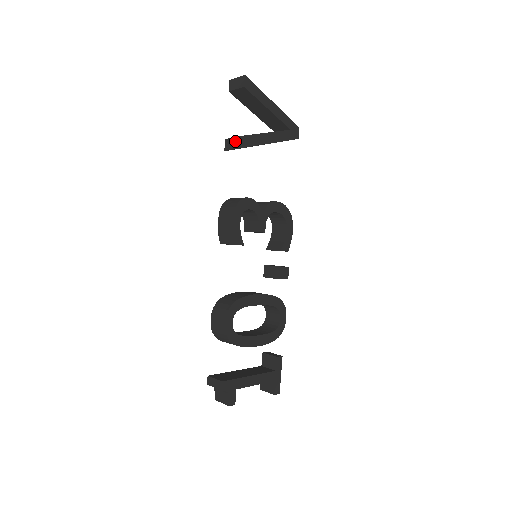
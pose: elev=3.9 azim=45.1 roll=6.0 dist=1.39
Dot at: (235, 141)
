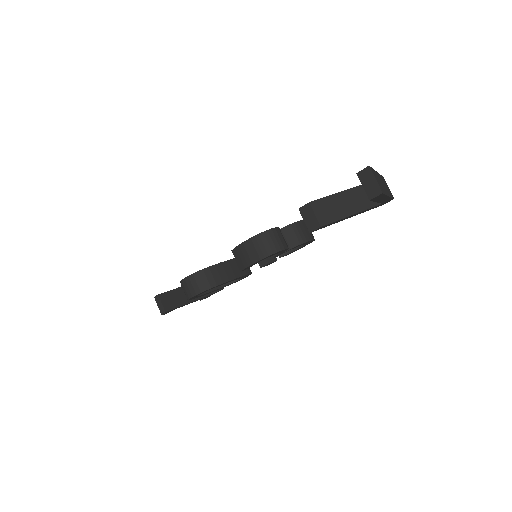
Dot at: (313, 222)
